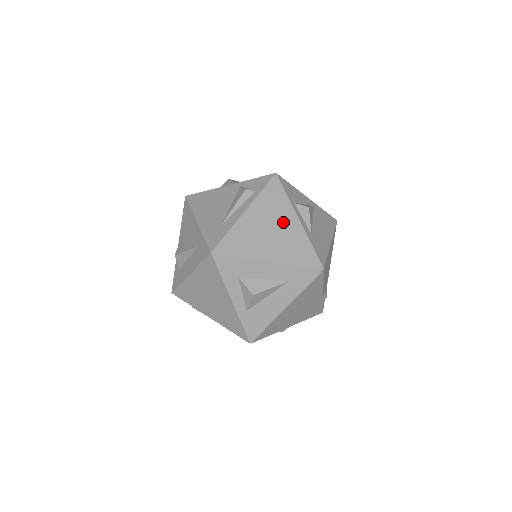
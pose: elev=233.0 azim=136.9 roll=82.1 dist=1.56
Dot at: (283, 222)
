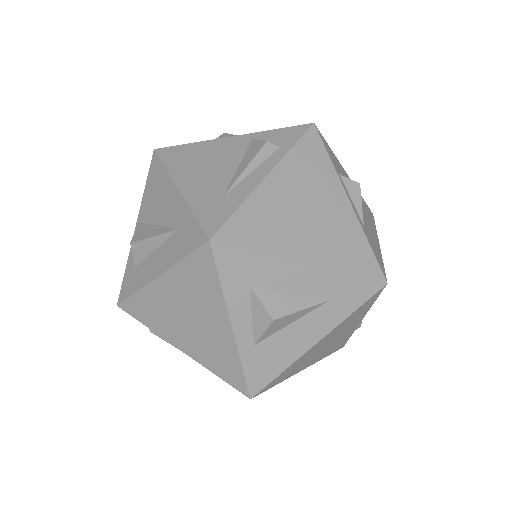
Dot at: (326, 201)
